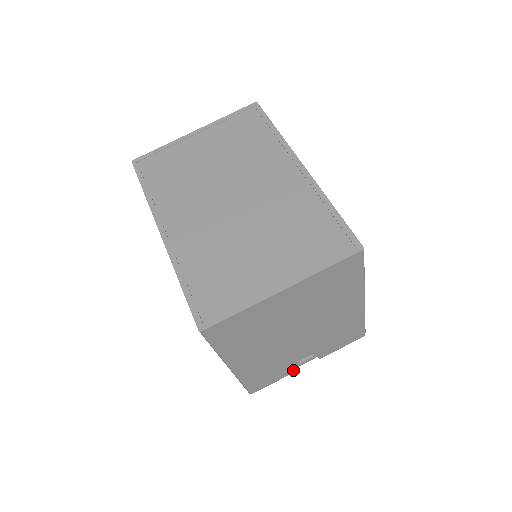
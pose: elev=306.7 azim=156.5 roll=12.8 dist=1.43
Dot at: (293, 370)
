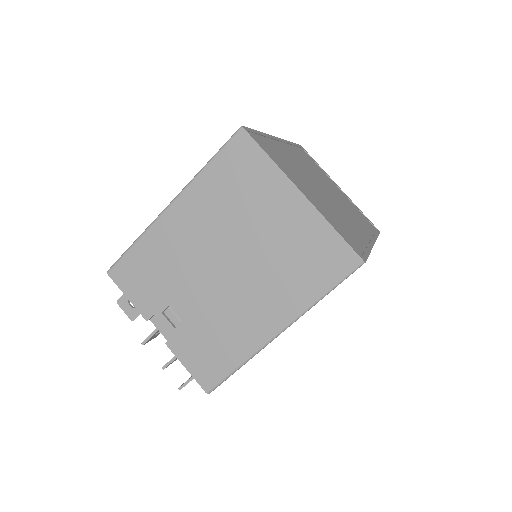
Dot at: (148, 312)
